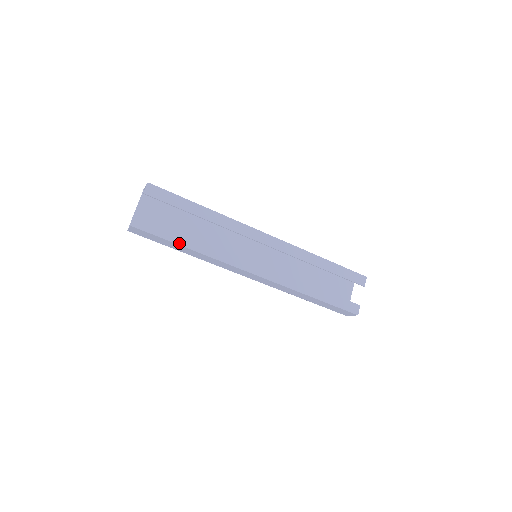
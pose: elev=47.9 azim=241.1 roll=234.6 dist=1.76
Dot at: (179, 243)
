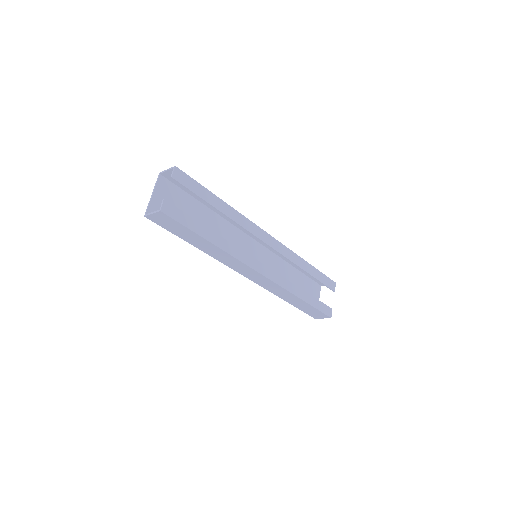
Dot at: (202, 235)
